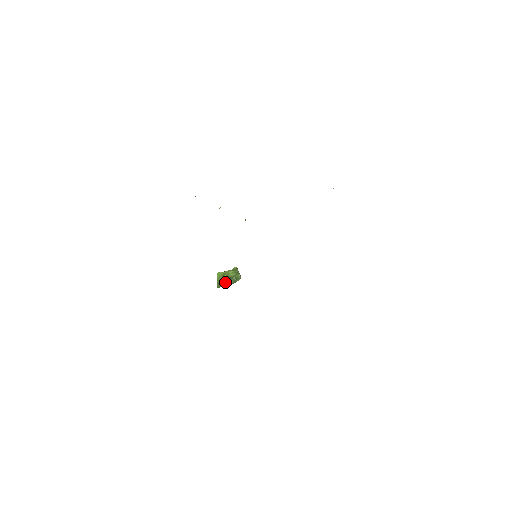
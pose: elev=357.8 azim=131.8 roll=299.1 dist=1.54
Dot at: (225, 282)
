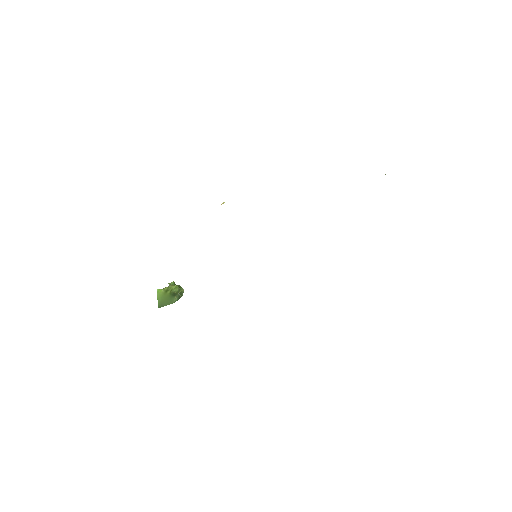
Dot at: (169, 299)
